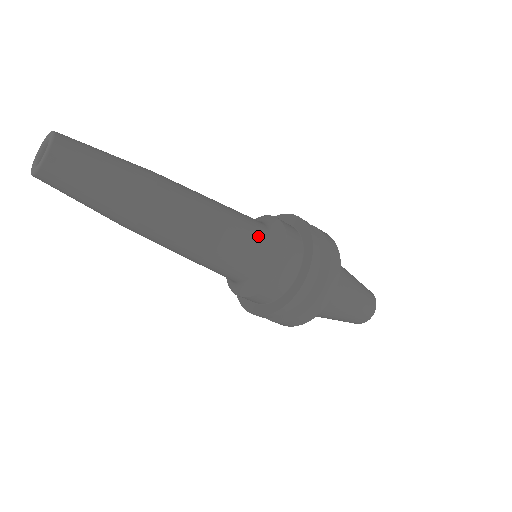
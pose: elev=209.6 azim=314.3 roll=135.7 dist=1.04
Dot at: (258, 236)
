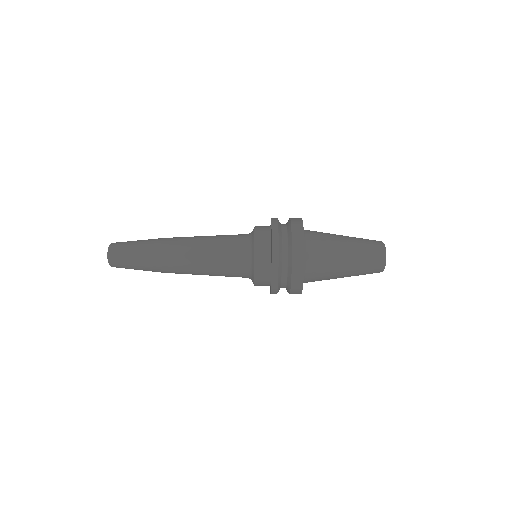
Dot at: (236, 275)
